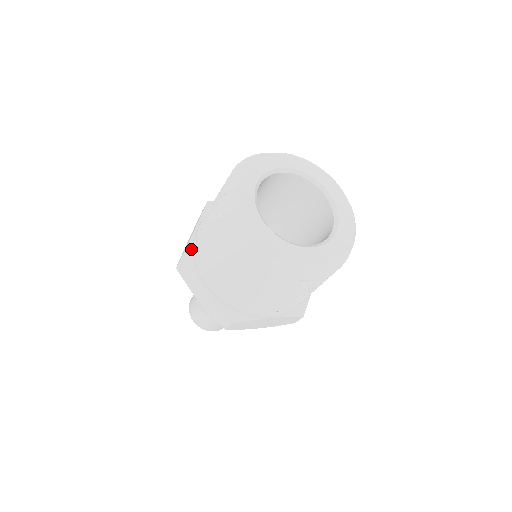
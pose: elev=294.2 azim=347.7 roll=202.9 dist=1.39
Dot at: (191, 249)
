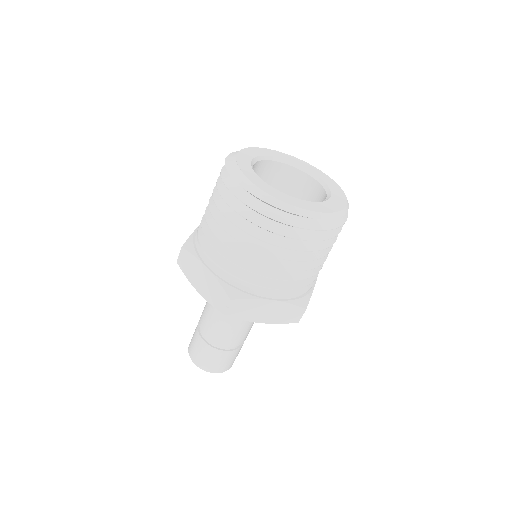
Dot at: (192, 239)
